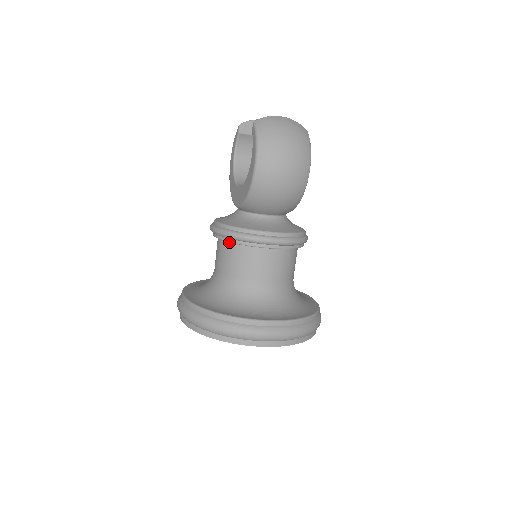
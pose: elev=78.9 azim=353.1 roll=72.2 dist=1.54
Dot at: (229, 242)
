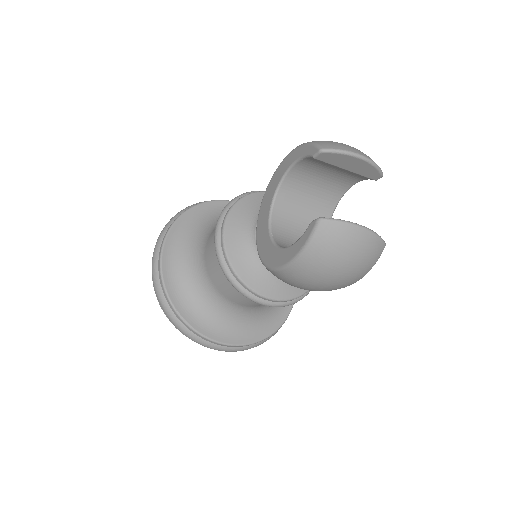
Dot at: occluded
